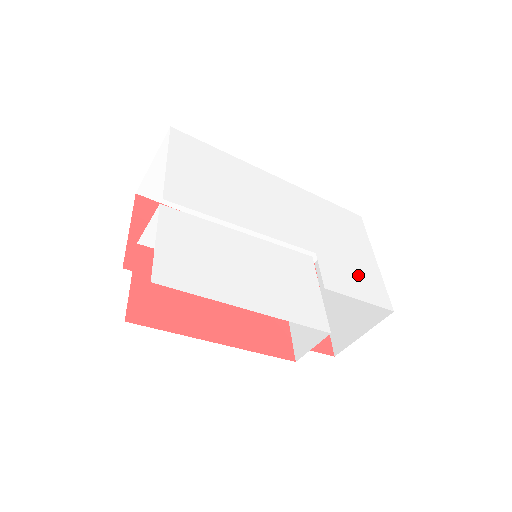
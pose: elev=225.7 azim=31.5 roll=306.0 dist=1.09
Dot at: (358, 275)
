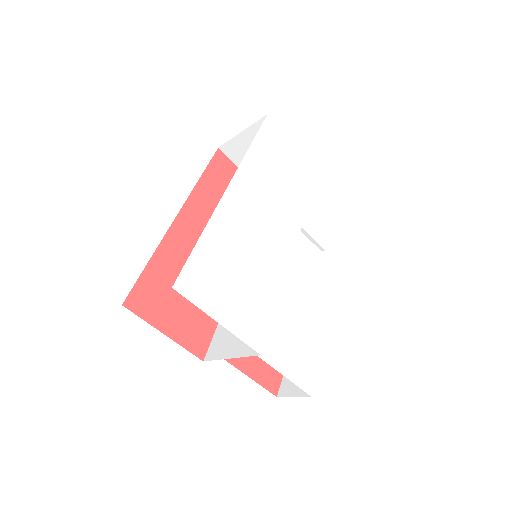
Dot at: (318, 200)
